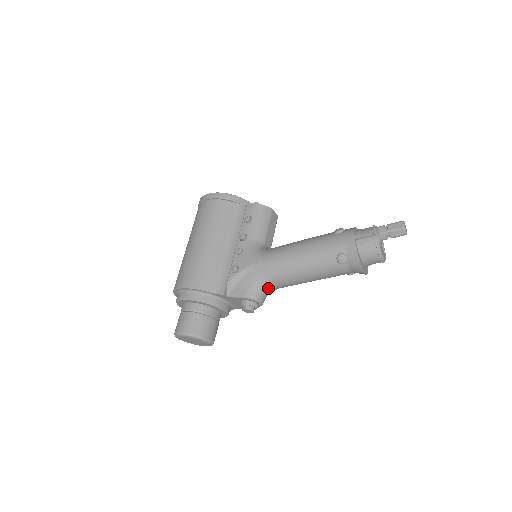
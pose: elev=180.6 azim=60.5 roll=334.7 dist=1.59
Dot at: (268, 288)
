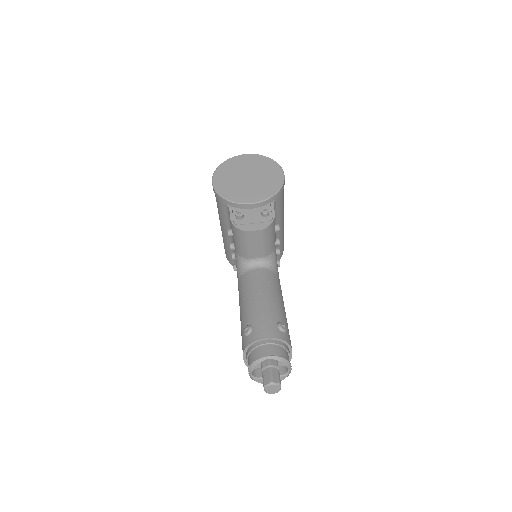
Dot at: occluded
